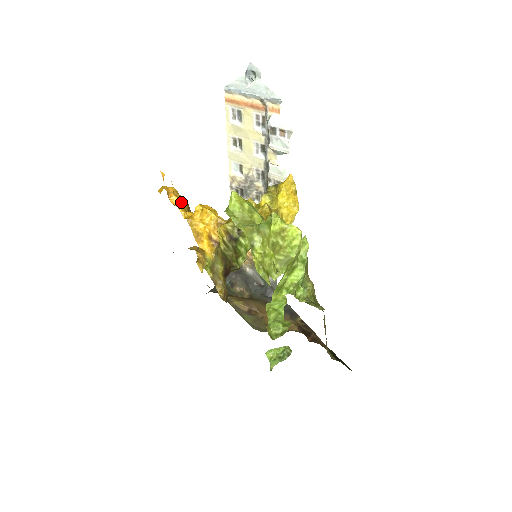
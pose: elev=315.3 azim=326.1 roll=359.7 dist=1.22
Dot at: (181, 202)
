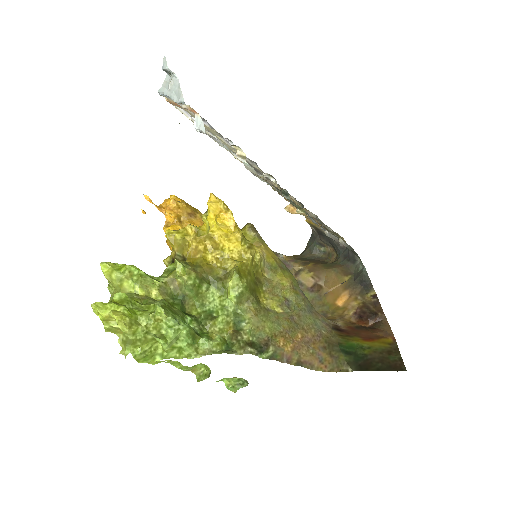
Dot at: (174, 216)
